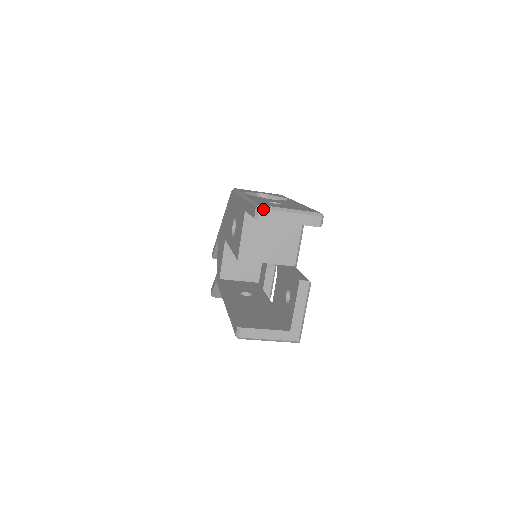
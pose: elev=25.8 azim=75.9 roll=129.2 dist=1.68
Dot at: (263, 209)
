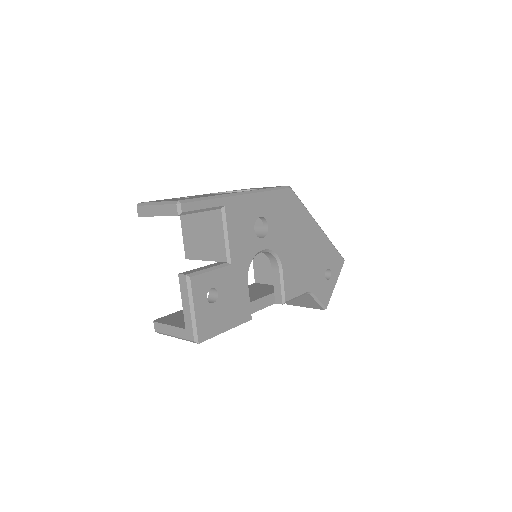
Dot at: (139, 206)
